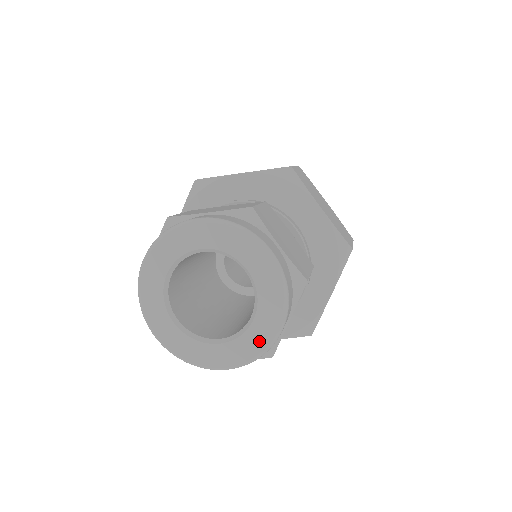
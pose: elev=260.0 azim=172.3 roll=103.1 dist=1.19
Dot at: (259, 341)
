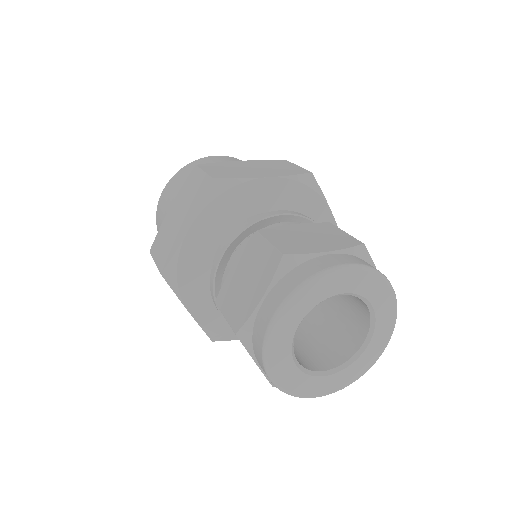
Dot at: (365, 365)
